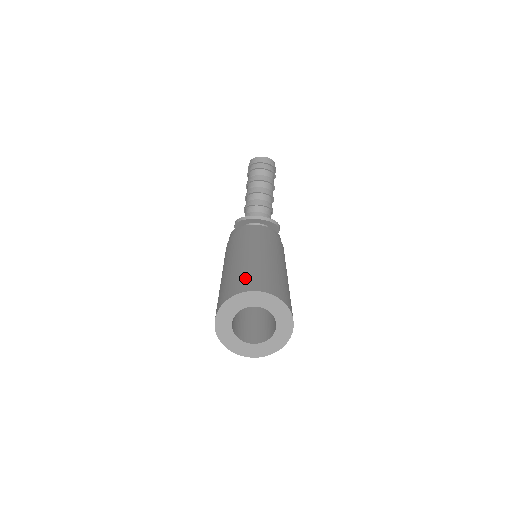
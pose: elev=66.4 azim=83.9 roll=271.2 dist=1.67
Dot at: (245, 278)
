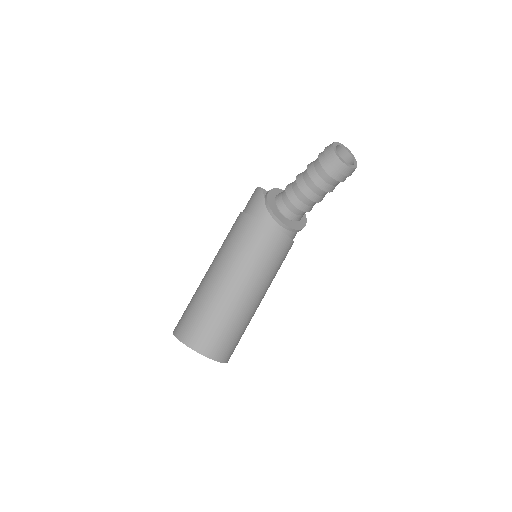
Dot at: (210, 332)
